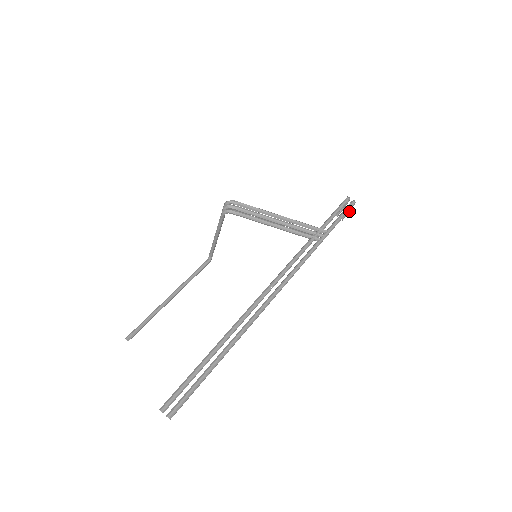
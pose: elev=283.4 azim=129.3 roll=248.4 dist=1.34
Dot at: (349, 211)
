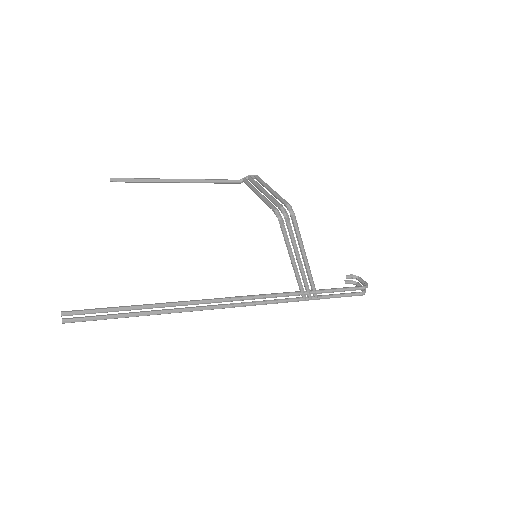
Dot at: (357, 285)
